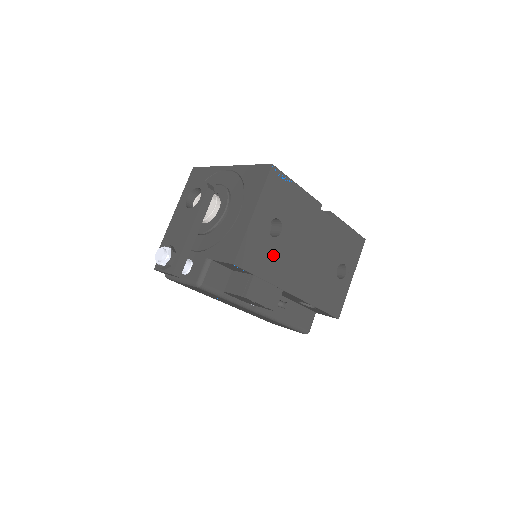
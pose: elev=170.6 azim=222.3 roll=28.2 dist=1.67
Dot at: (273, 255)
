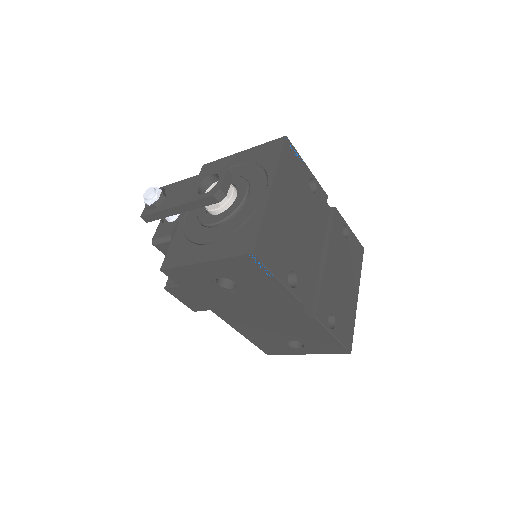
Dot at: (212, 292)
